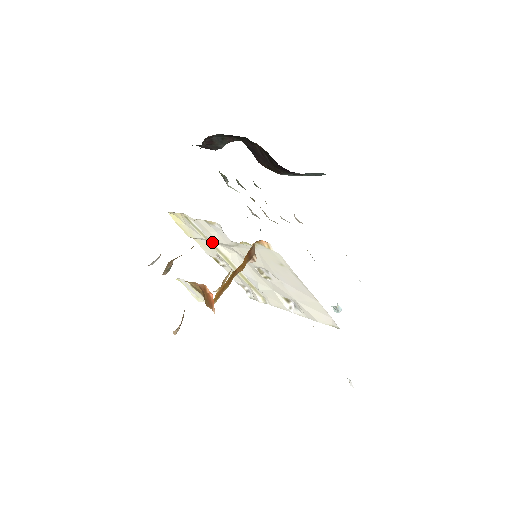
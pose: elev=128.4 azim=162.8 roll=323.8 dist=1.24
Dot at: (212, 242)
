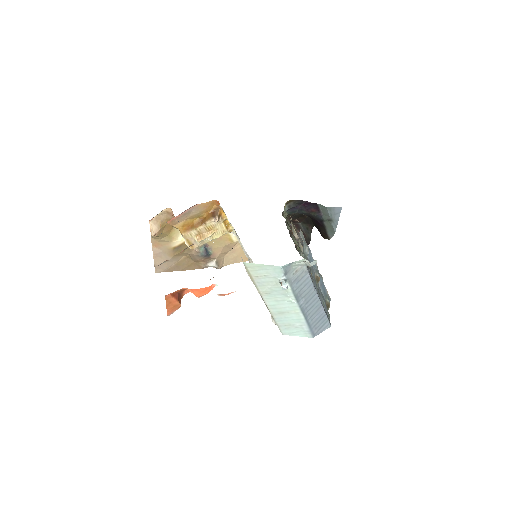
Dot at: occluded
